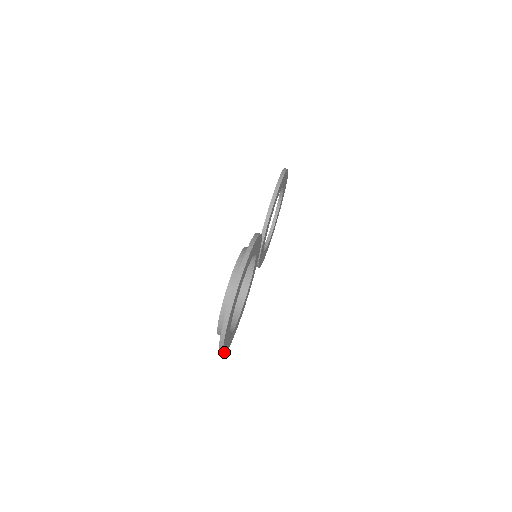
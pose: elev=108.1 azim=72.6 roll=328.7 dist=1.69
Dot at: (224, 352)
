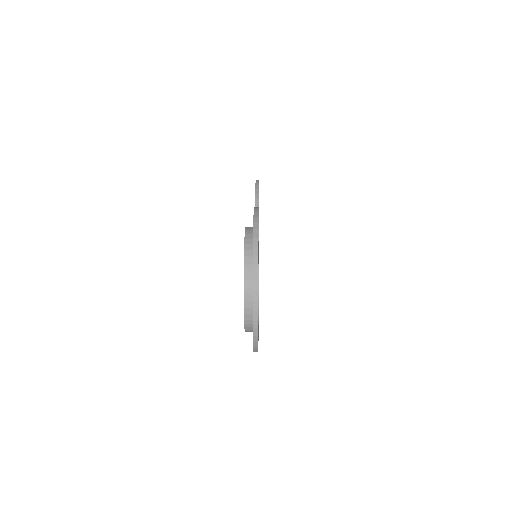
Dot at: occluded
